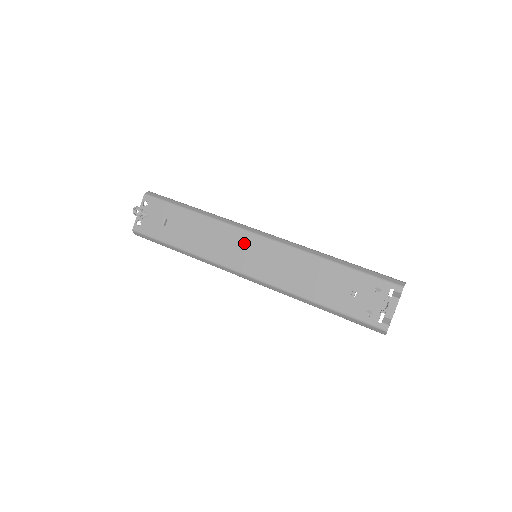
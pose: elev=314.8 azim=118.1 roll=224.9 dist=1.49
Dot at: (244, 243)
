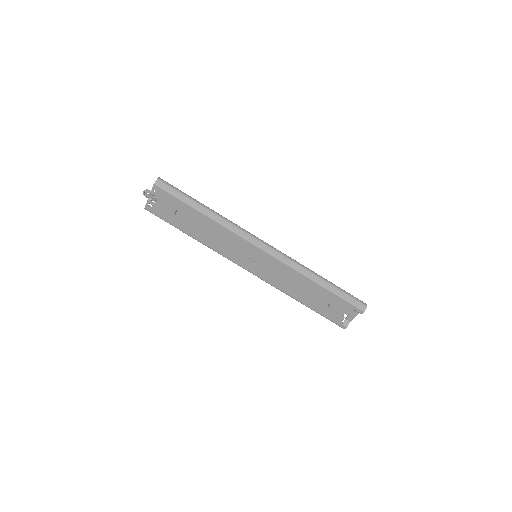
Dot at: (247, 250)
